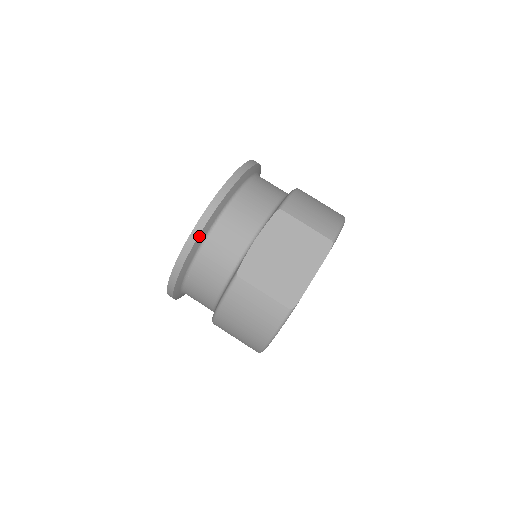
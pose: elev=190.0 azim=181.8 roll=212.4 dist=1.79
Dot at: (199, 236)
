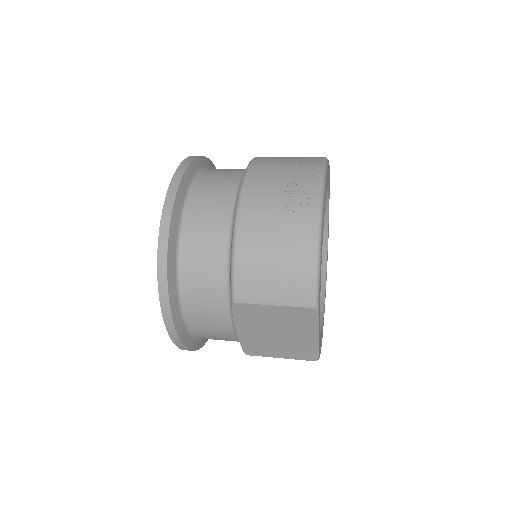
Dot at: (187, 347)
